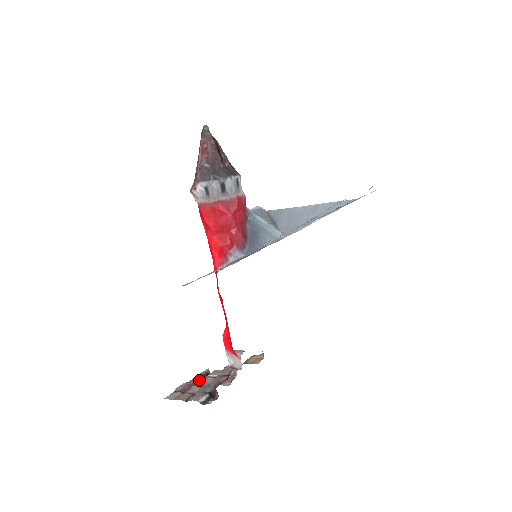
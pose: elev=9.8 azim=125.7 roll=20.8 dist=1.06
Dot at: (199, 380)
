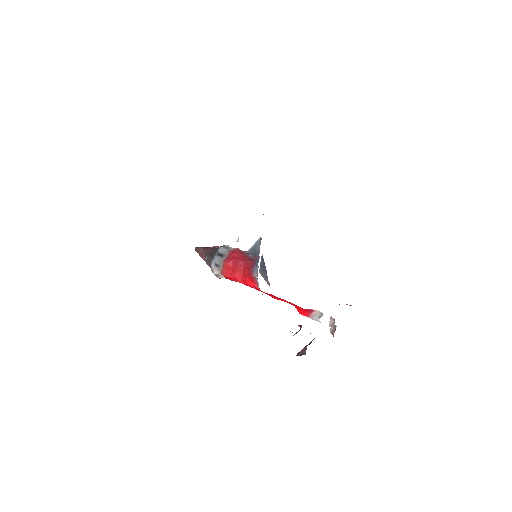
Dot at: occluded
